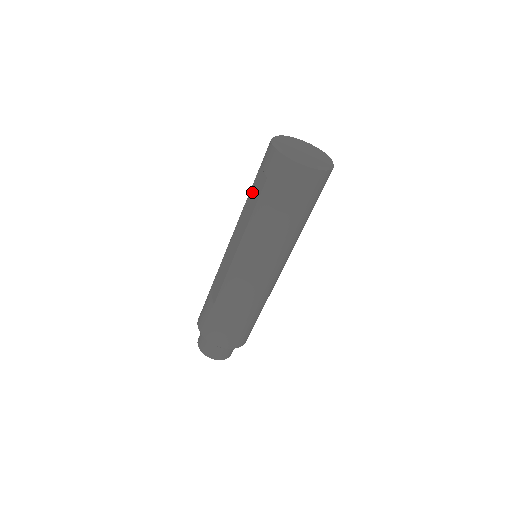
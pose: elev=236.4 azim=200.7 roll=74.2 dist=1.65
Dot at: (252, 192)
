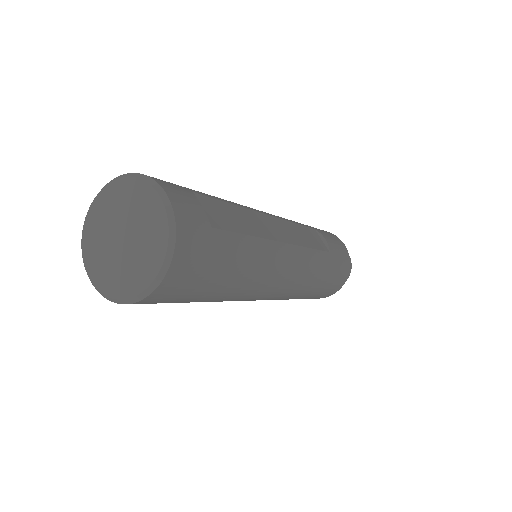
Dot at: occluded
